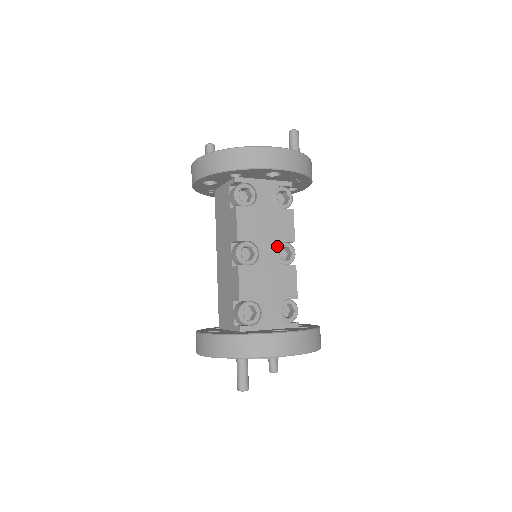
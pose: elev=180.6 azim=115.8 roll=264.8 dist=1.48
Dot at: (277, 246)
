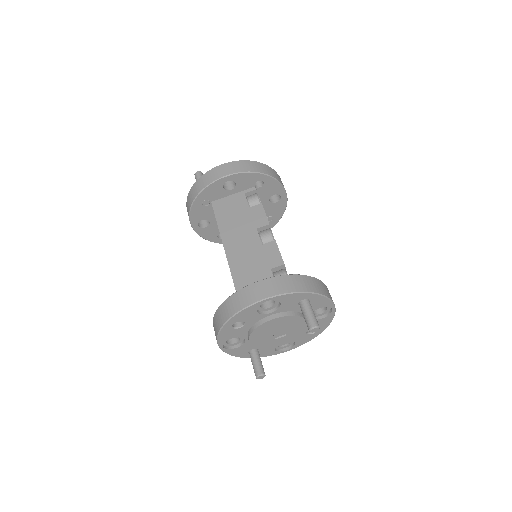
Dot at: occluded
